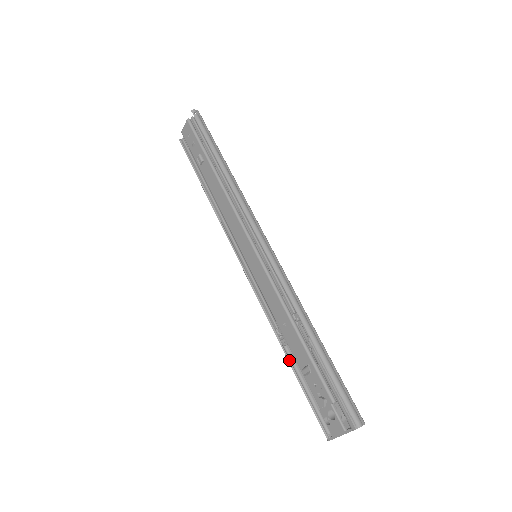
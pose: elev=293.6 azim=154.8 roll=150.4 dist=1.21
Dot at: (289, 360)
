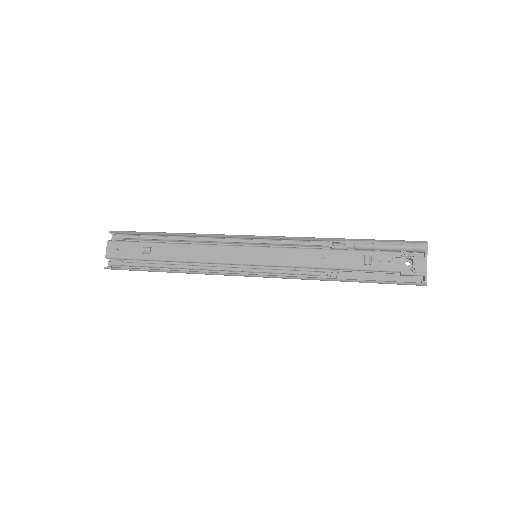
Dot at: (349, 279)
